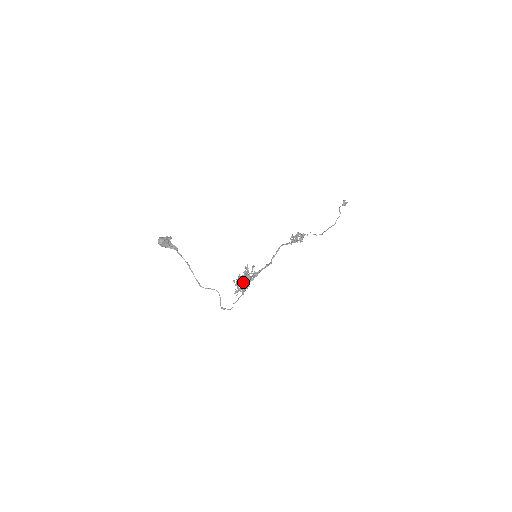
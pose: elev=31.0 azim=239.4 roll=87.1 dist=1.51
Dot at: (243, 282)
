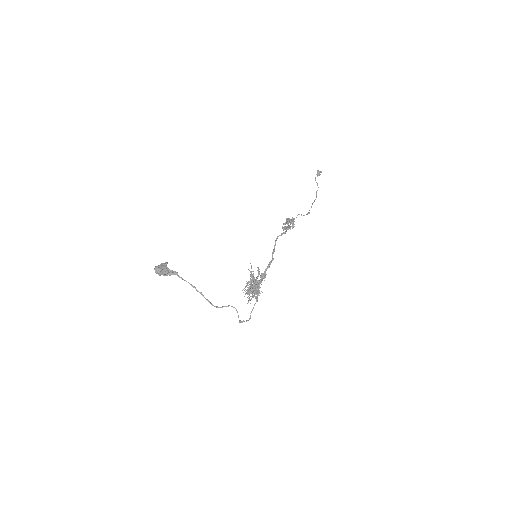
Dot at: occluded
